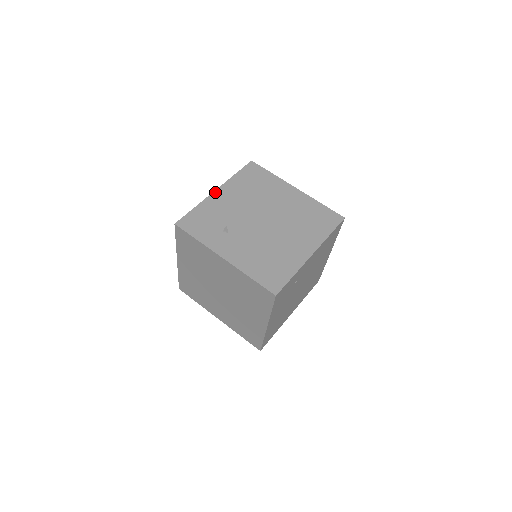
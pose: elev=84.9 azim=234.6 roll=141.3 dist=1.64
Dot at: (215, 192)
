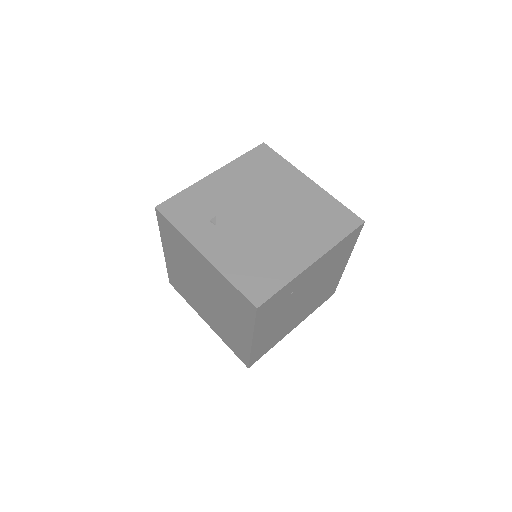
Dot at: (212, 175)
